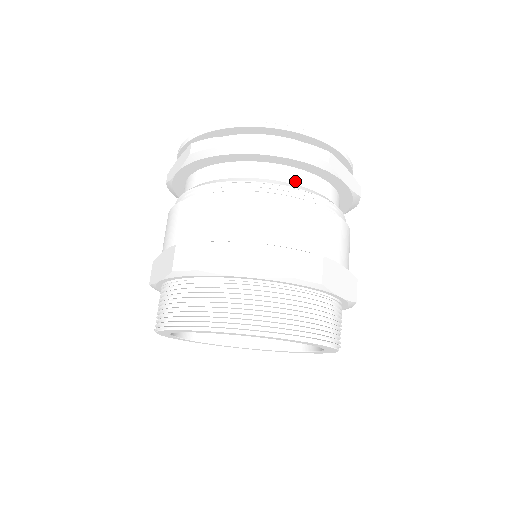
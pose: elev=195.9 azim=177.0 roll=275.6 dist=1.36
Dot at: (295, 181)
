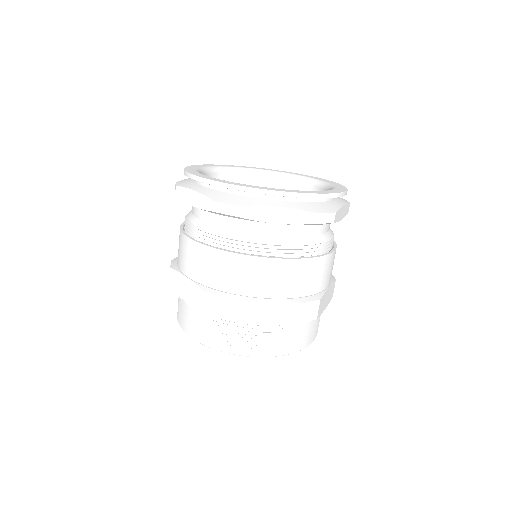
Dot at: (225, 225)
